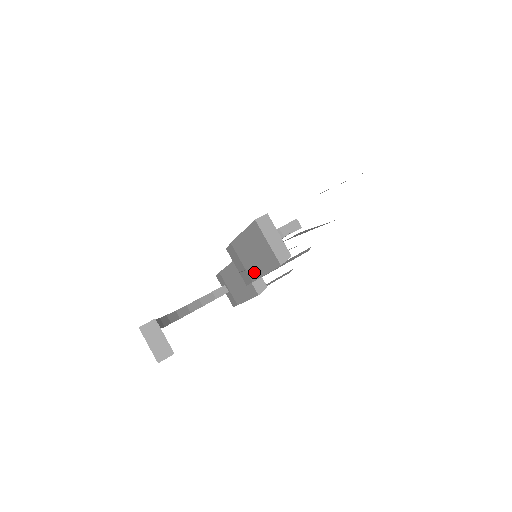
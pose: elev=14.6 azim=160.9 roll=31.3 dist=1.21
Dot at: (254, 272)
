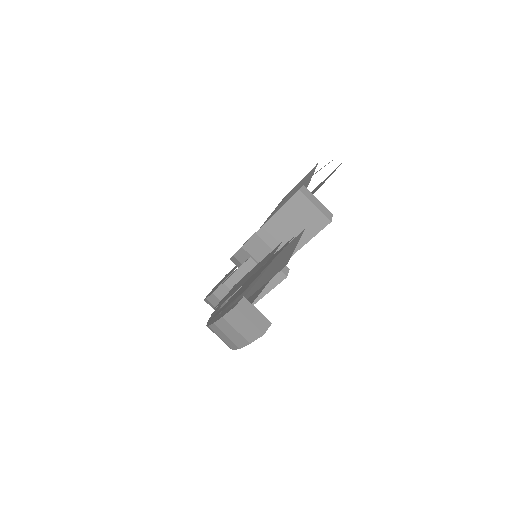
Dot at: occluded
